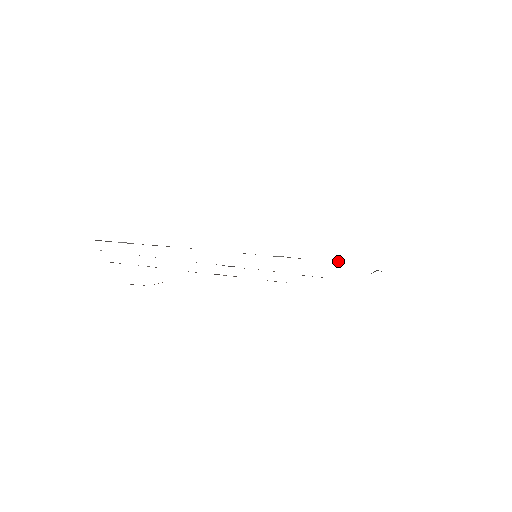
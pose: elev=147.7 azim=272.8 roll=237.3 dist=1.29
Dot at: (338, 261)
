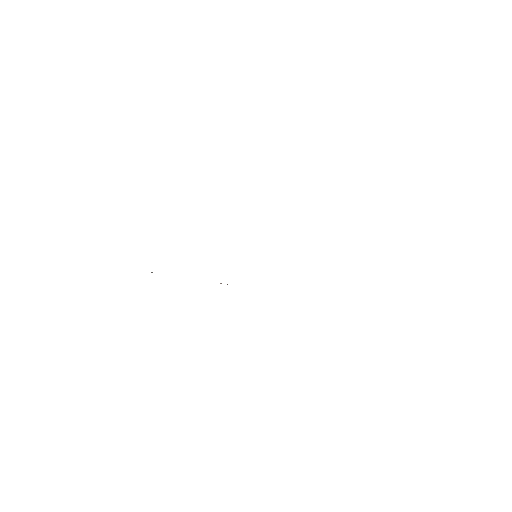
Dot at: occluded
